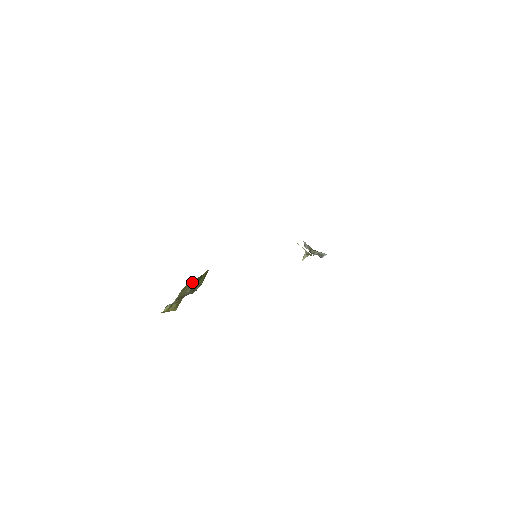
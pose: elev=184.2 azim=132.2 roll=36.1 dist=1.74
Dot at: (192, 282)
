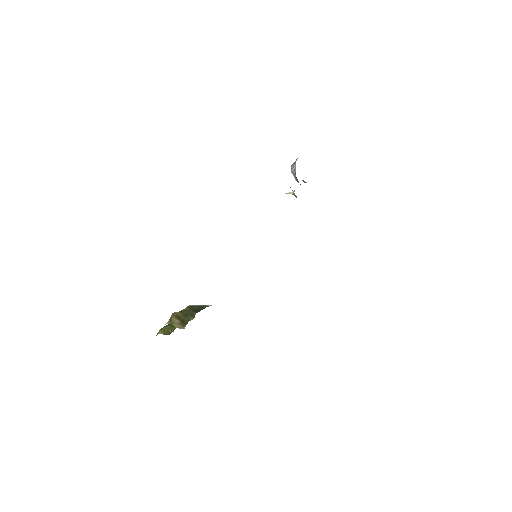
Dot at: occluded
